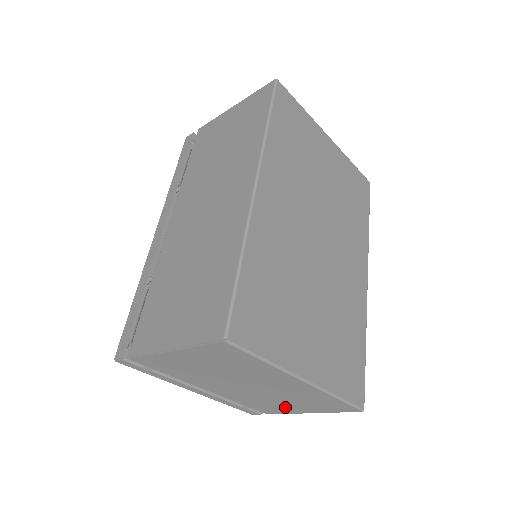
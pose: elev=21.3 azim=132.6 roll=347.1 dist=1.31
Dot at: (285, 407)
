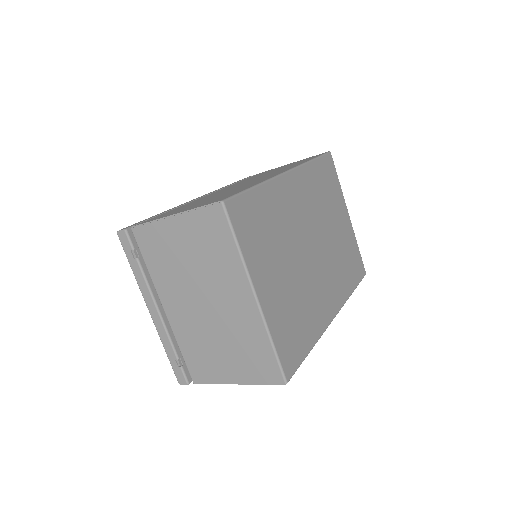
Dot at: (218, 364)
